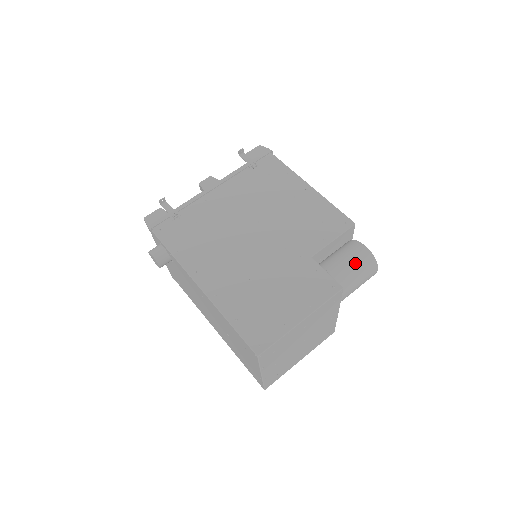
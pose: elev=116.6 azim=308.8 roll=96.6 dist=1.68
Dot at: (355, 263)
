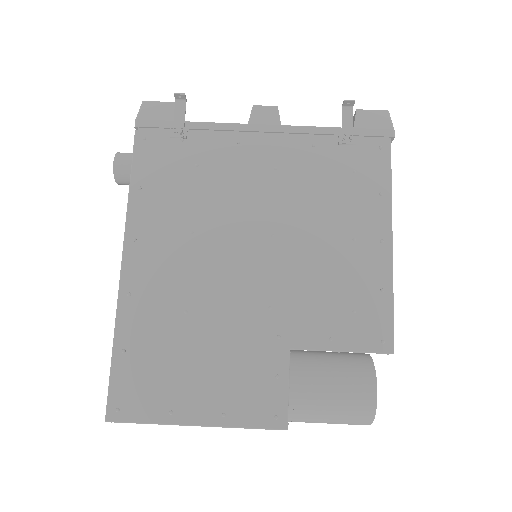
Dot at: (340, 403)
